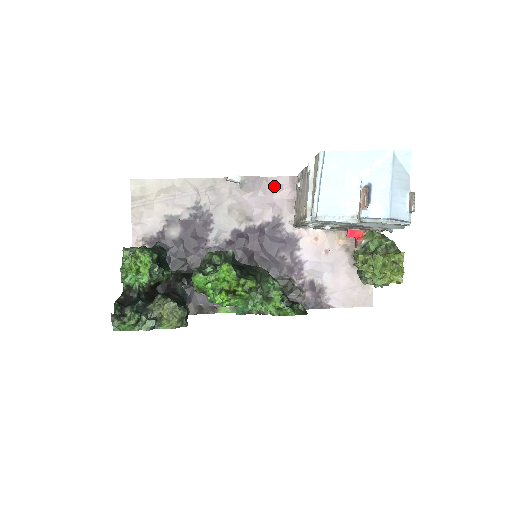
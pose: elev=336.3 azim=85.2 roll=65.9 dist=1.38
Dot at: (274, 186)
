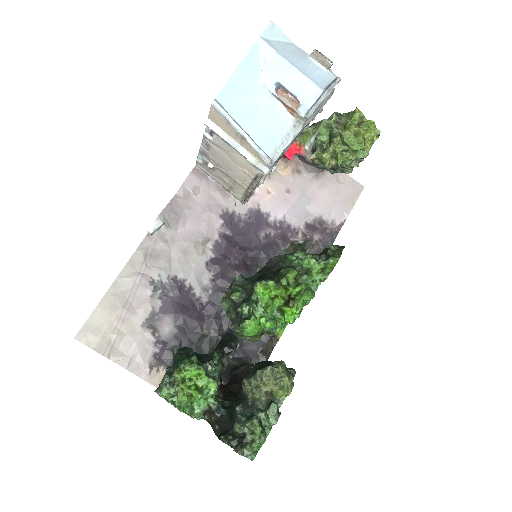
Dot at: (189, 194)
